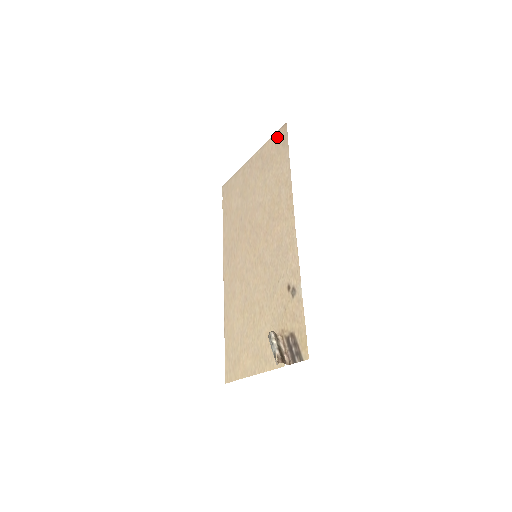
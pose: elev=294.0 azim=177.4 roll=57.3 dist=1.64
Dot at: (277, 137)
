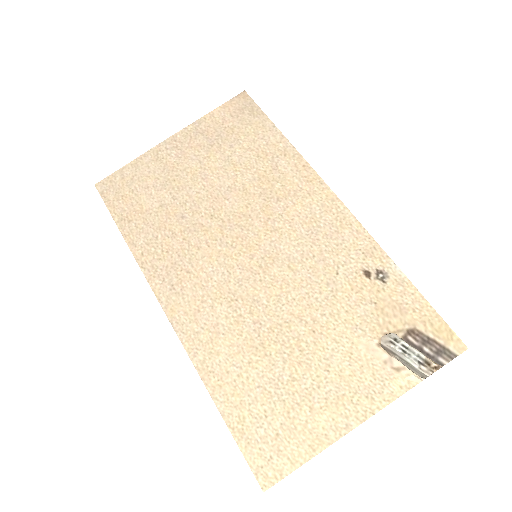
Dot at: (231, 107)
